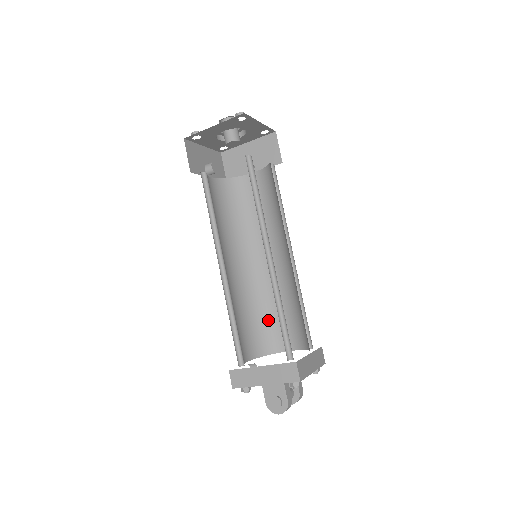
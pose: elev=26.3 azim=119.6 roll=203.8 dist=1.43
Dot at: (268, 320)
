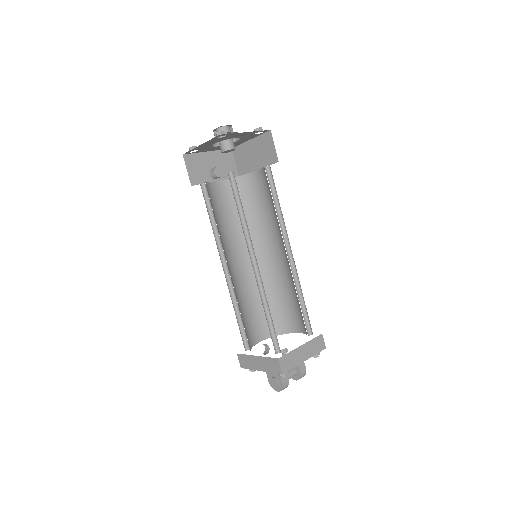
Dot at: (280, 305)
